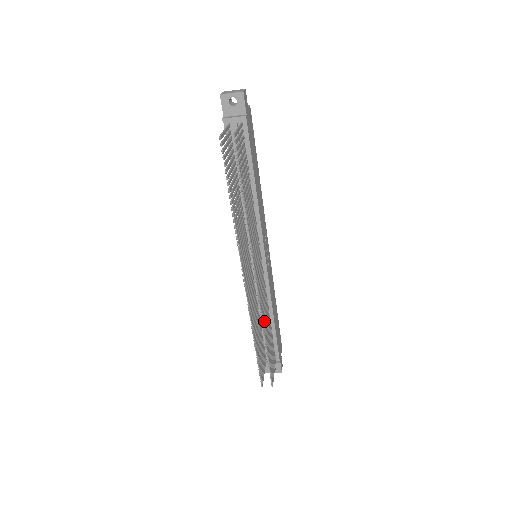
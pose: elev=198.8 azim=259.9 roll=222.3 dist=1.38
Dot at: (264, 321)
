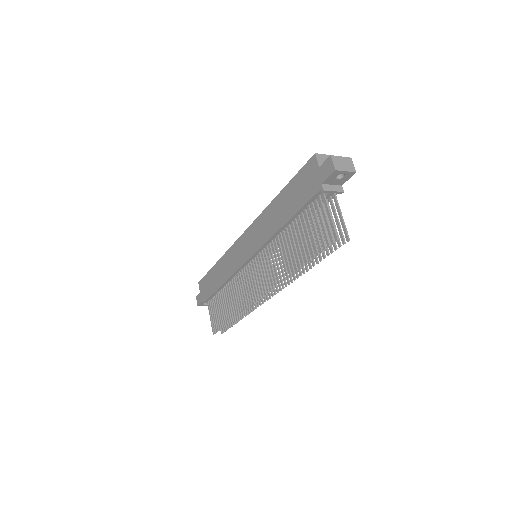
Dot at: occluded
